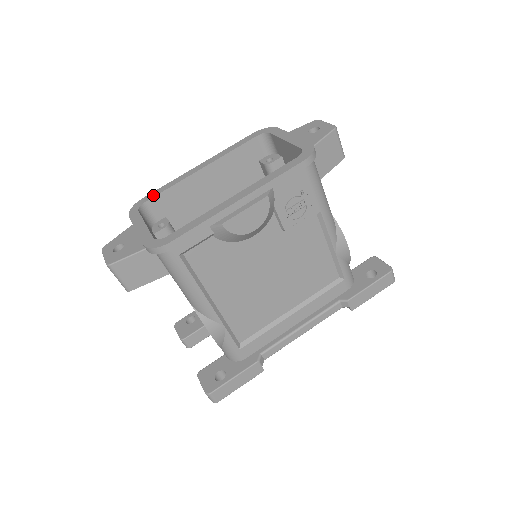
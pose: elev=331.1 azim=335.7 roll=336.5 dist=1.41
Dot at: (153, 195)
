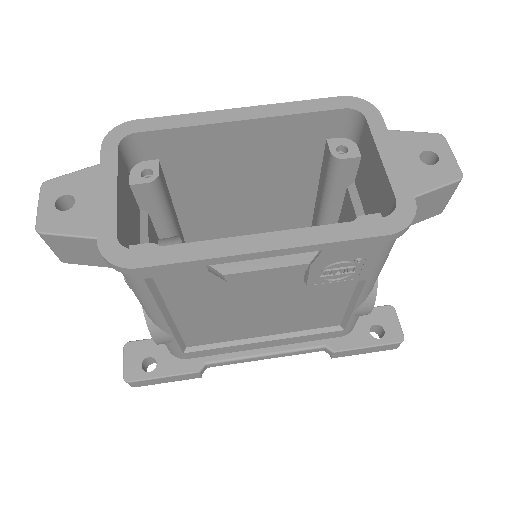
Dot at: (151, 126)
